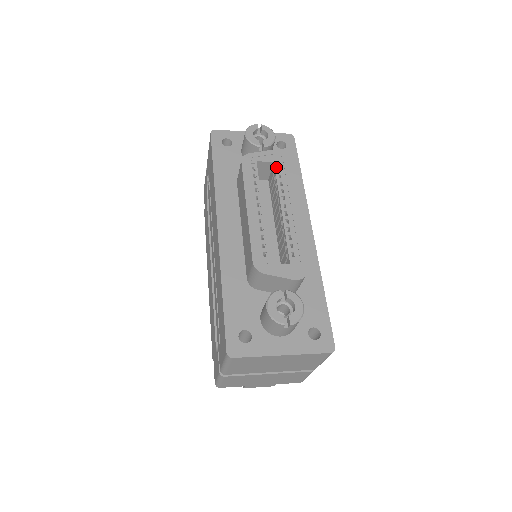
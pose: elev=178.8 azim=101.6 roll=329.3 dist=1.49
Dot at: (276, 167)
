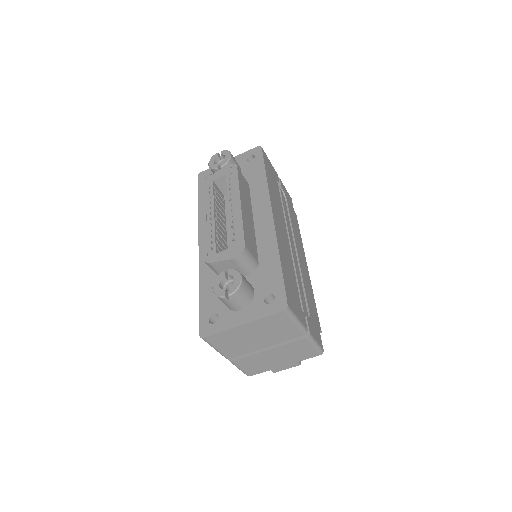
Dot at: (227, 178)
